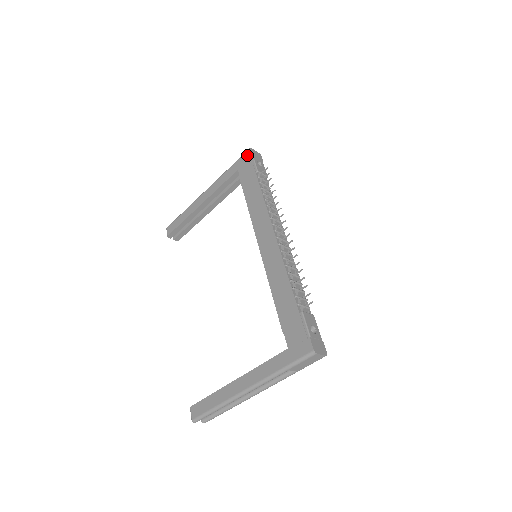
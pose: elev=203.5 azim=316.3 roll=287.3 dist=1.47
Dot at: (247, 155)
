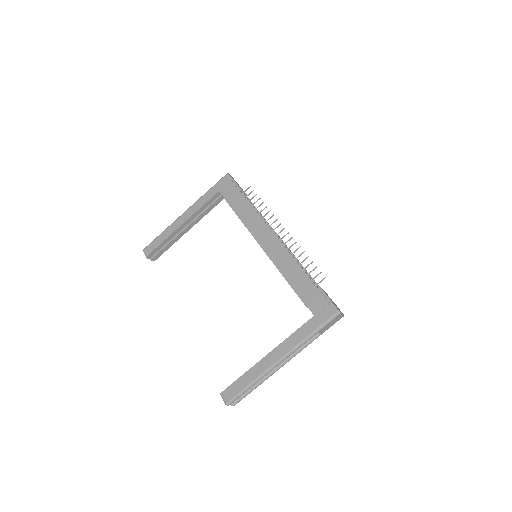
Dot at: (226, 178)
